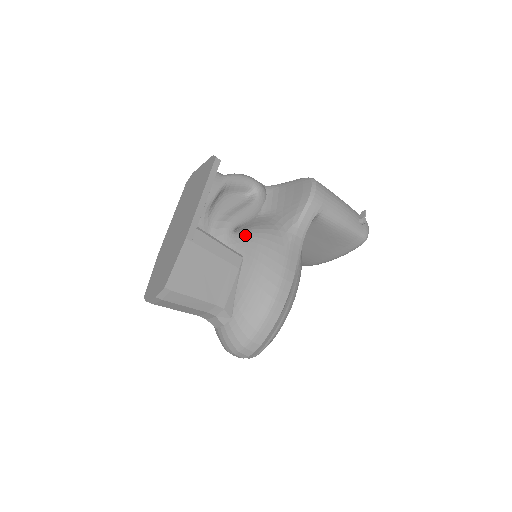
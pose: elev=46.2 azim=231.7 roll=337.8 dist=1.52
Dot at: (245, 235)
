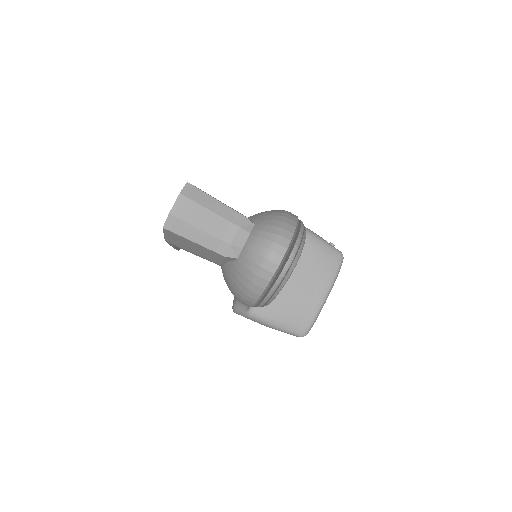
Dot at: occluded
